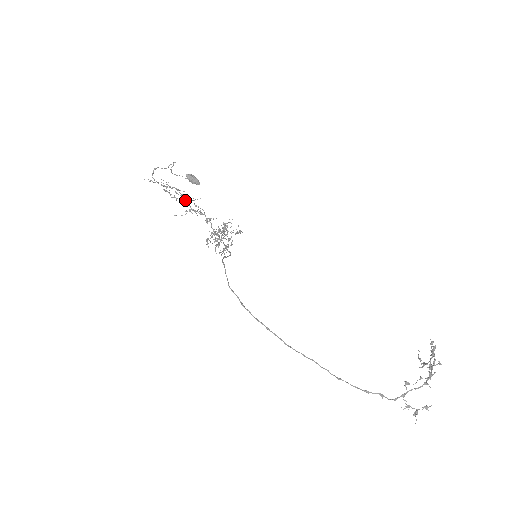
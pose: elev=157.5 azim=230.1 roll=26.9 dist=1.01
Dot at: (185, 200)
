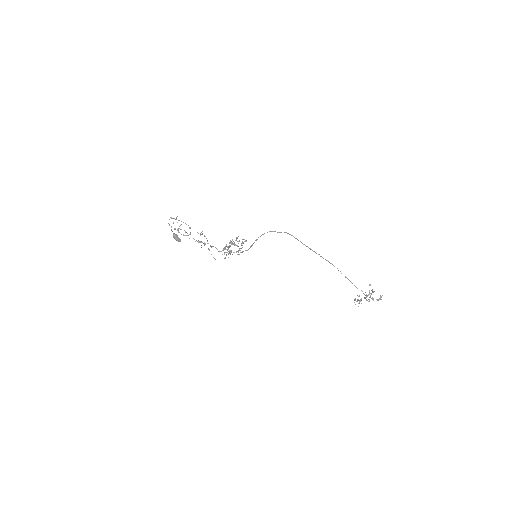
Dot at: occluded
